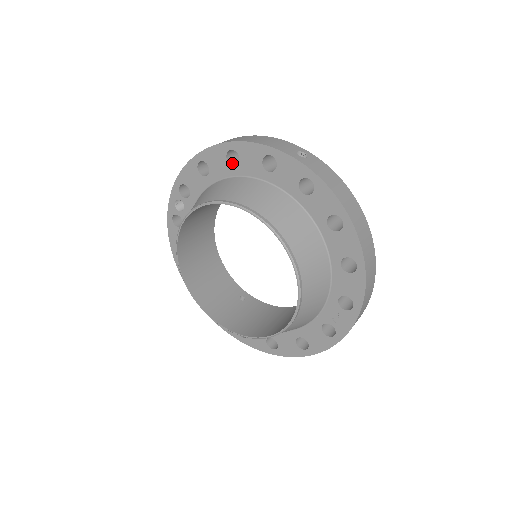
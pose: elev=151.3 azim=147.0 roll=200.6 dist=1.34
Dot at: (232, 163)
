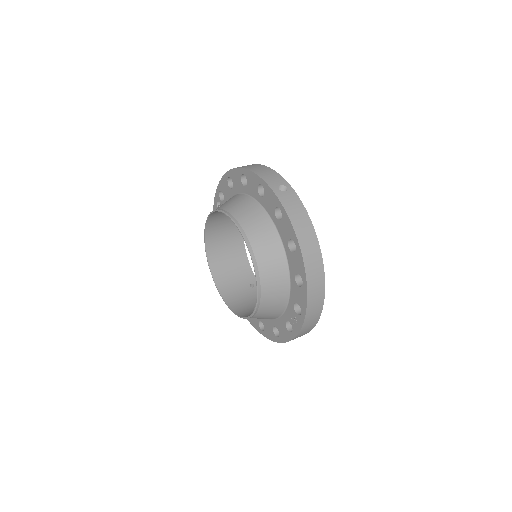
Dot at: (245, 183)
